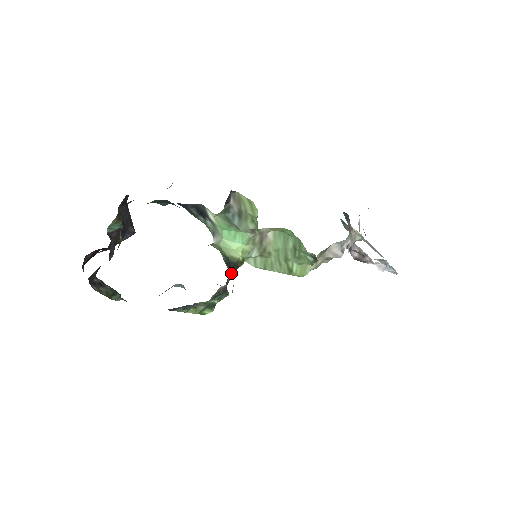
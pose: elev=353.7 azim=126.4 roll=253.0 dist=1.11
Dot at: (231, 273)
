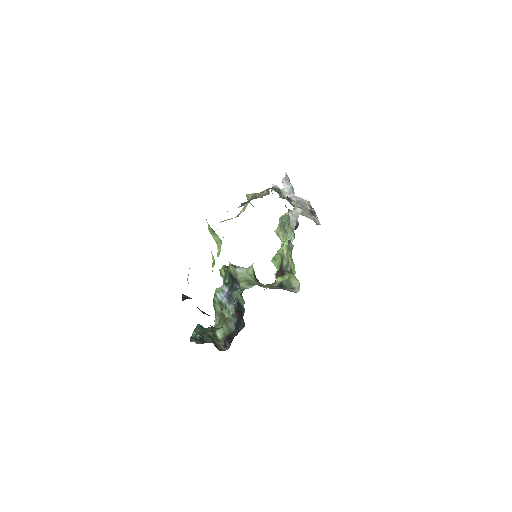
Dot at: occluded
